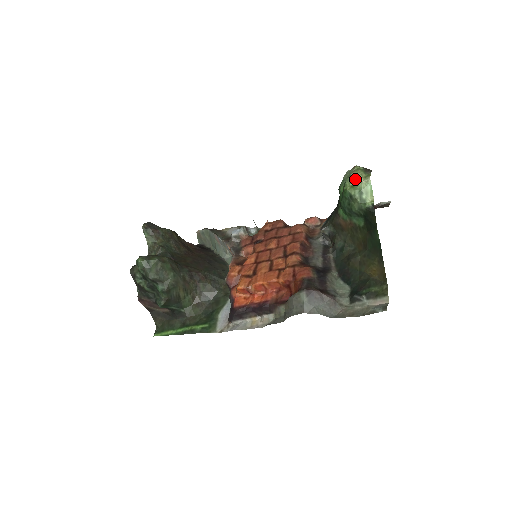
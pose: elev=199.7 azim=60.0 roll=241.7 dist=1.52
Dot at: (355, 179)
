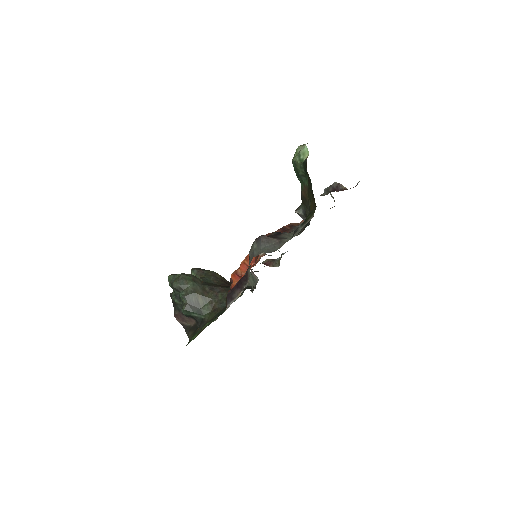
Dot at: (297, 150)
